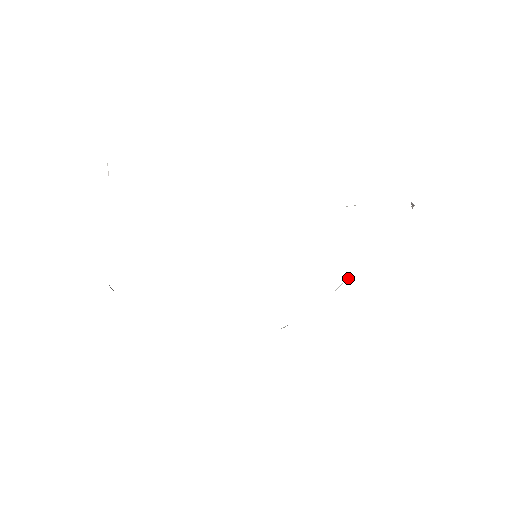
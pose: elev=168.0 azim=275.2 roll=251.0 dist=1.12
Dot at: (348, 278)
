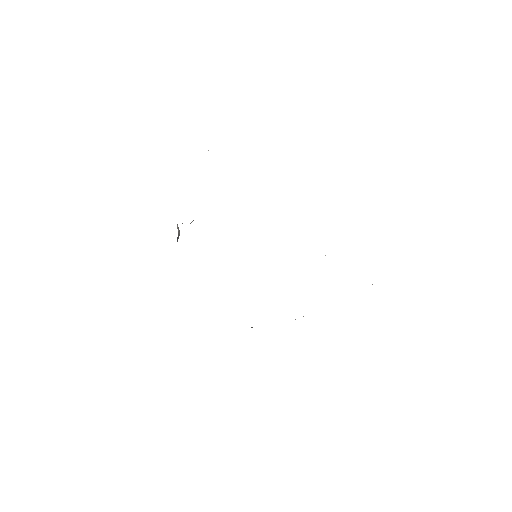
Dot at: occluded
